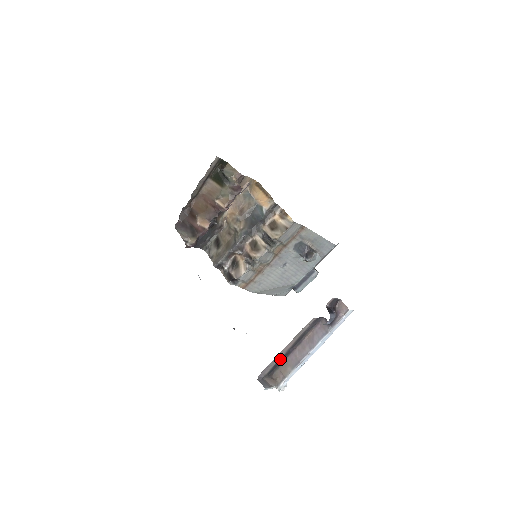
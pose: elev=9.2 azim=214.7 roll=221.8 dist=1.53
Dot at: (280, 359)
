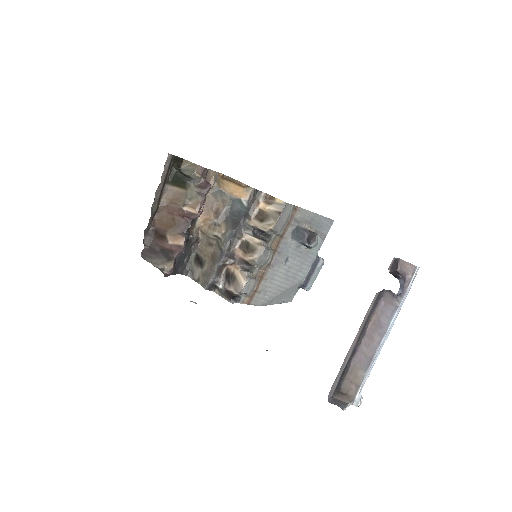
Dot at: (346, 364)
